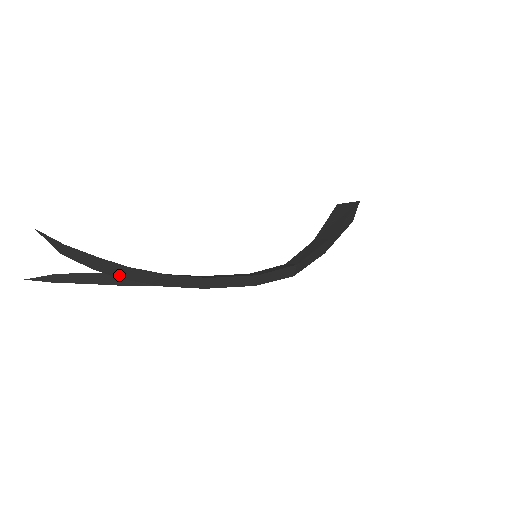
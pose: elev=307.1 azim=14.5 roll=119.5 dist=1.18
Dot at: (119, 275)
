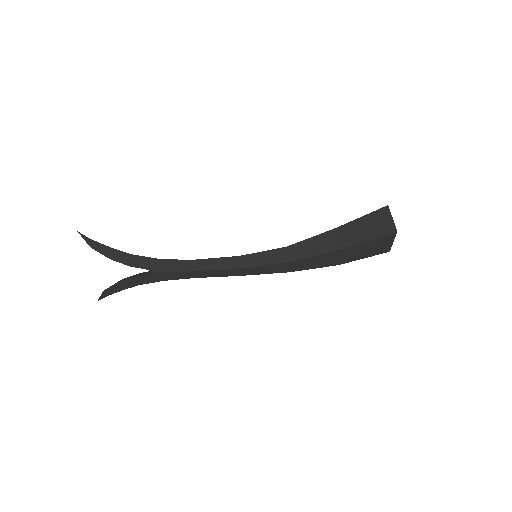
Dot at: (126, 263)
